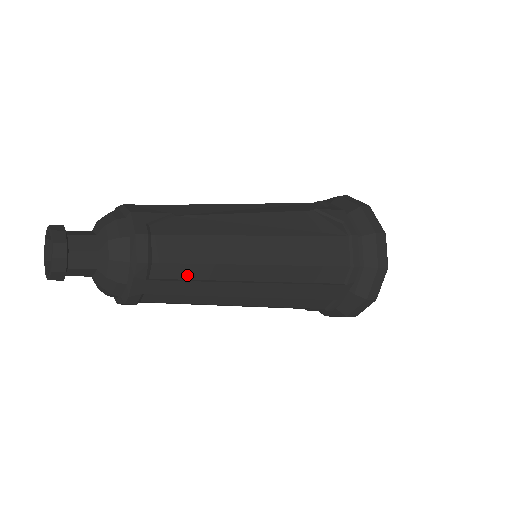
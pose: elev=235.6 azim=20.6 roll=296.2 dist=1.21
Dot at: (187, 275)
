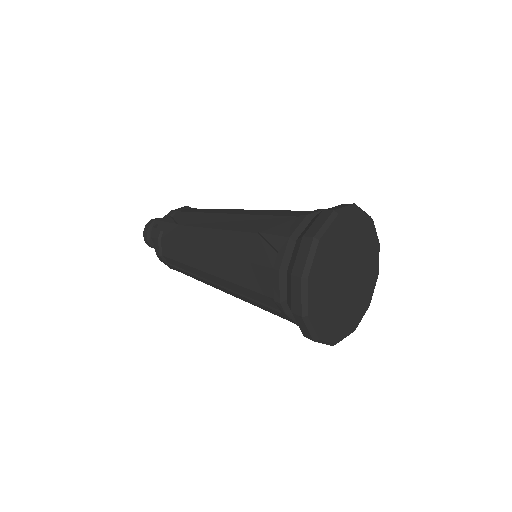
Dot at: (181, 266)
